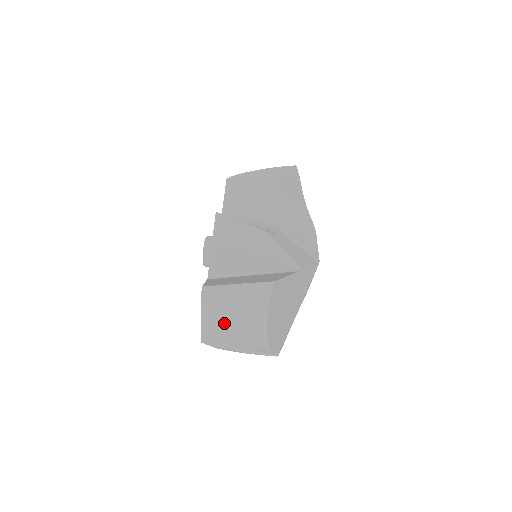
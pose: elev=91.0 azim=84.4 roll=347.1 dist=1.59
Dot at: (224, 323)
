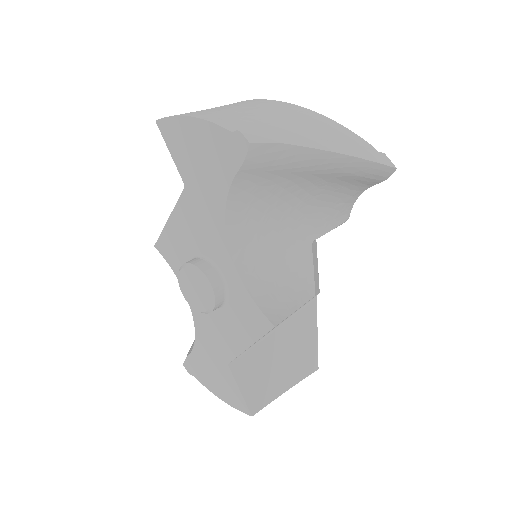
Dot at: (226, 111)
